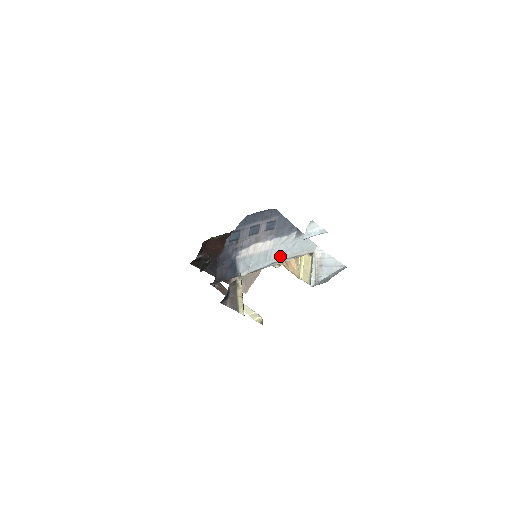
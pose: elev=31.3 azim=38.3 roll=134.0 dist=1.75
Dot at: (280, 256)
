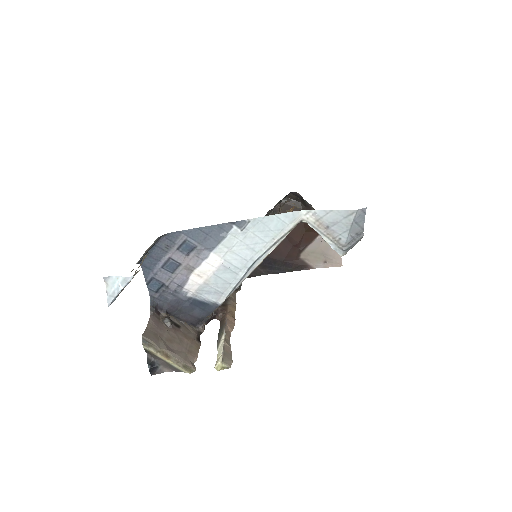
Dot at: (250, 257)
